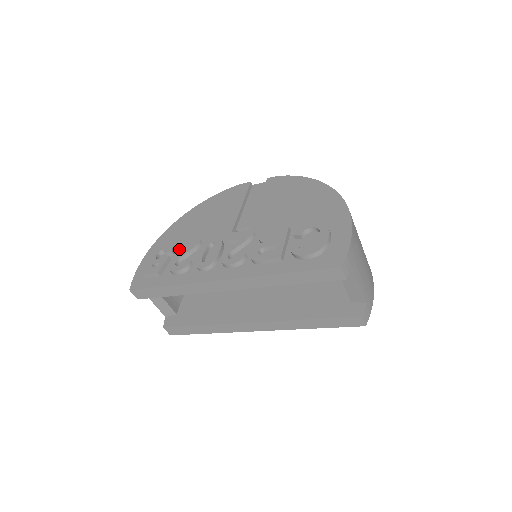
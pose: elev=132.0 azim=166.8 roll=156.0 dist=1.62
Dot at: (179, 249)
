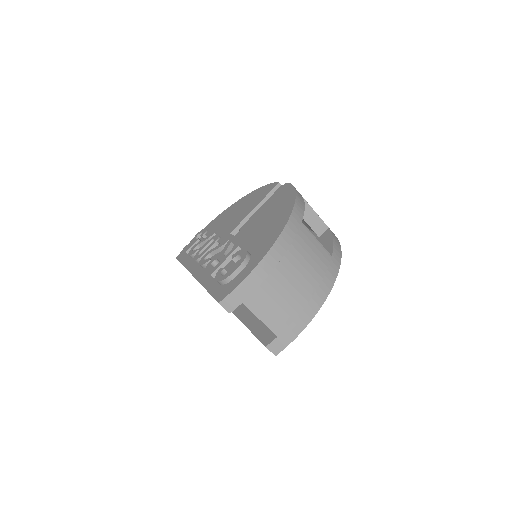
Dot at: occluded
